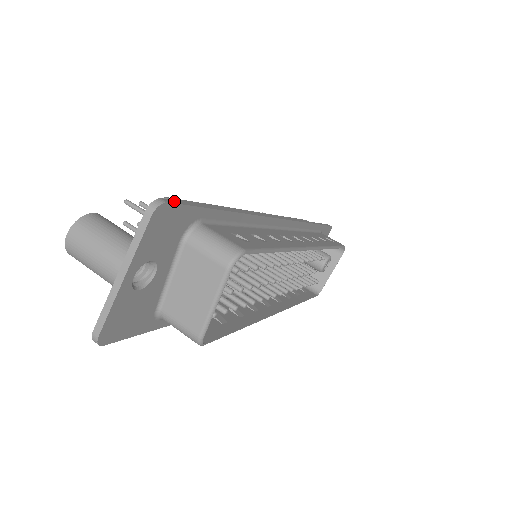
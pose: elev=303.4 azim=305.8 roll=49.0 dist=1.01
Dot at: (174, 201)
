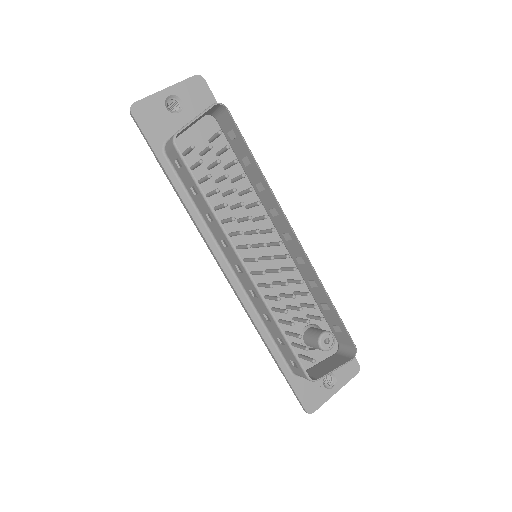
Dot at: (209, 89)
